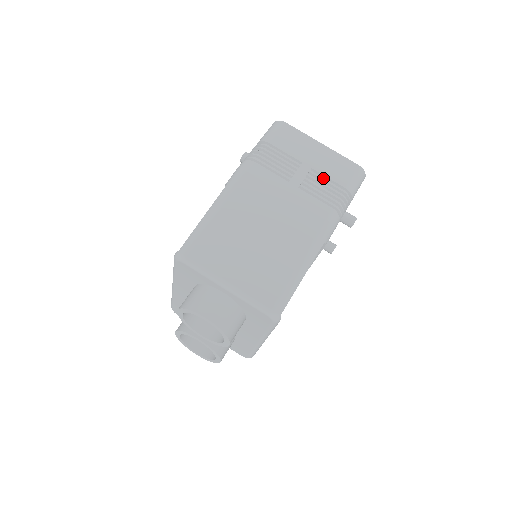
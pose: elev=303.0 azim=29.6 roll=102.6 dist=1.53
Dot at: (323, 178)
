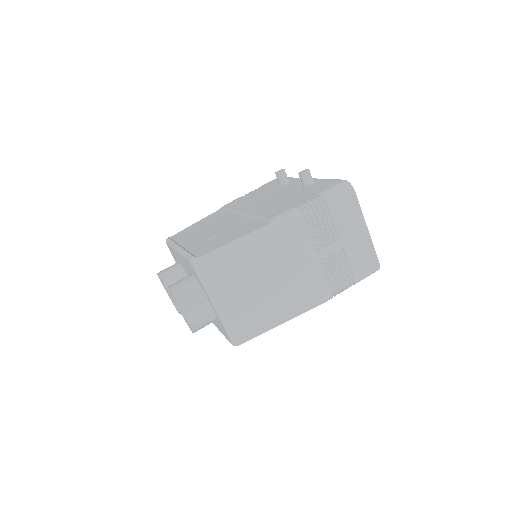
Dot at: (345, 260)
